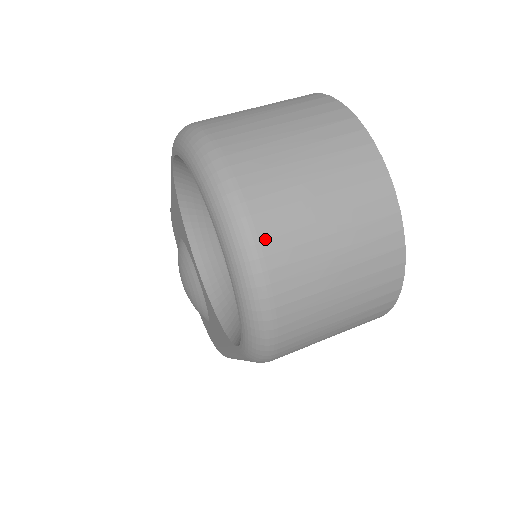
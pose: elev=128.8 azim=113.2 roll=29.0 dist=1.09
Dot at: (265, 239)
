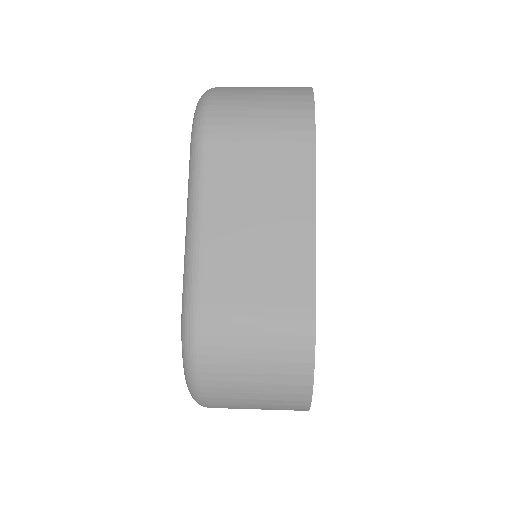
Dot at: occluded
